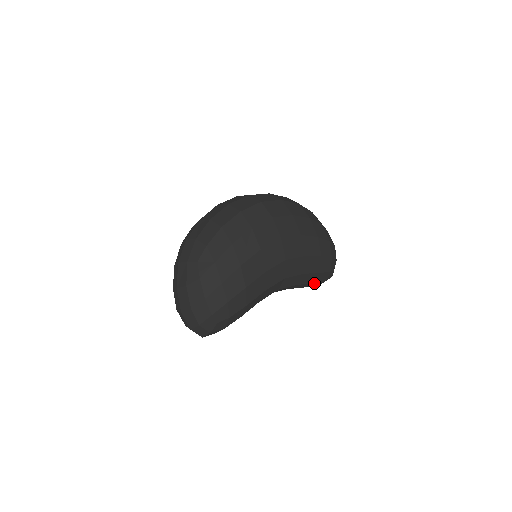
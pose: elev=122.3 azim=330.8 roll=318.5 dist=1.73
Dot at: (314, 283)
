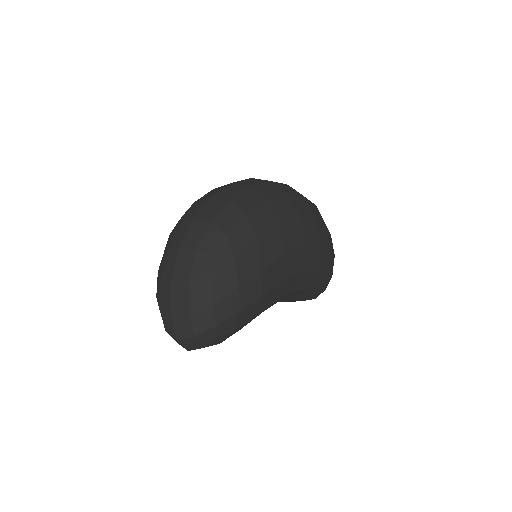
Dot at: occluded
